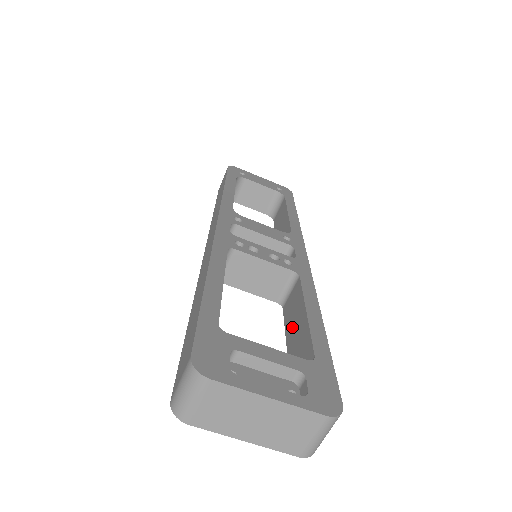
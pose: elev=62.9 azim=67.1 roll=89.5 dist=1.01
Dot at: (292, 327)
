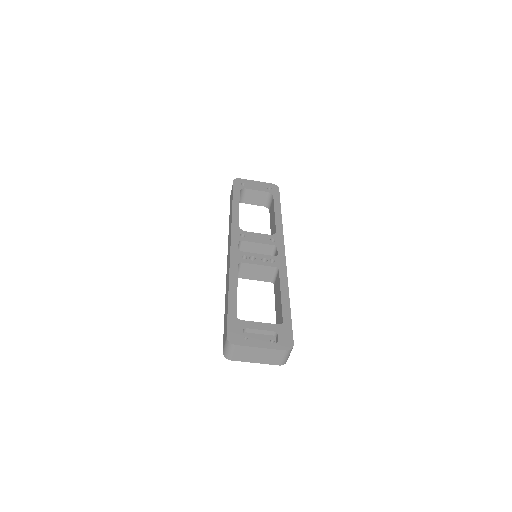
Dot at: (277, 300)
